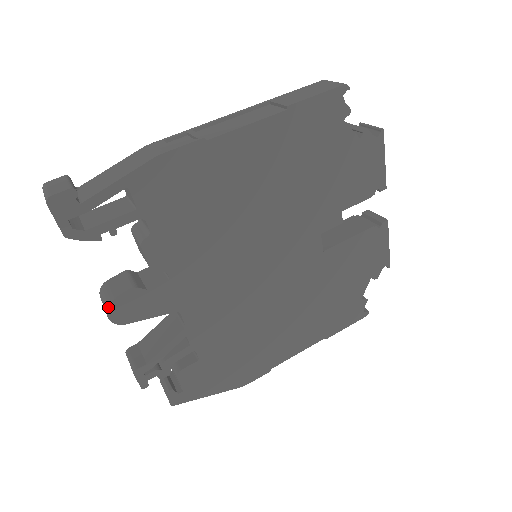
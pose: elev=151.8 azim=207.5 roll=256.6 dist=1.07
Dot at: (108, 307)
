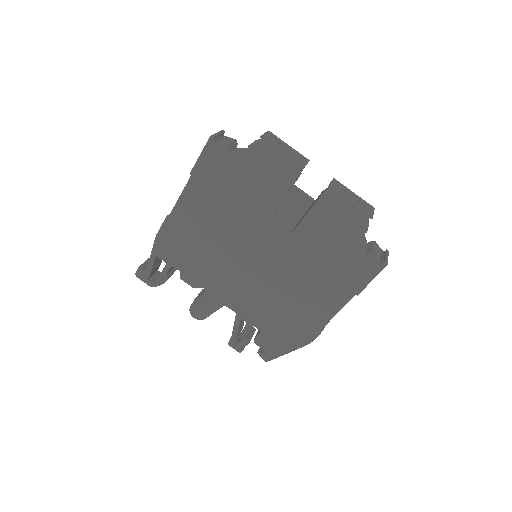
Dot at: (190, 313)
